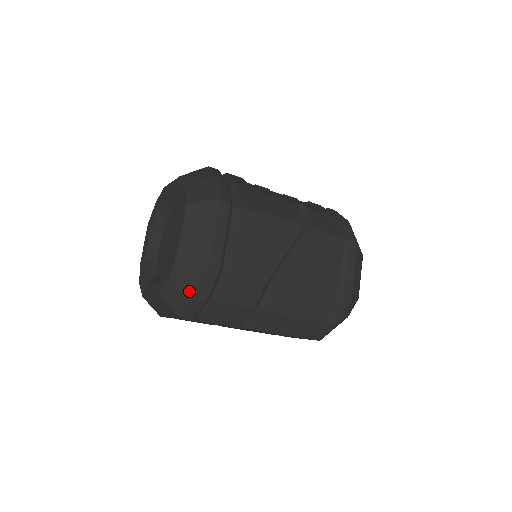
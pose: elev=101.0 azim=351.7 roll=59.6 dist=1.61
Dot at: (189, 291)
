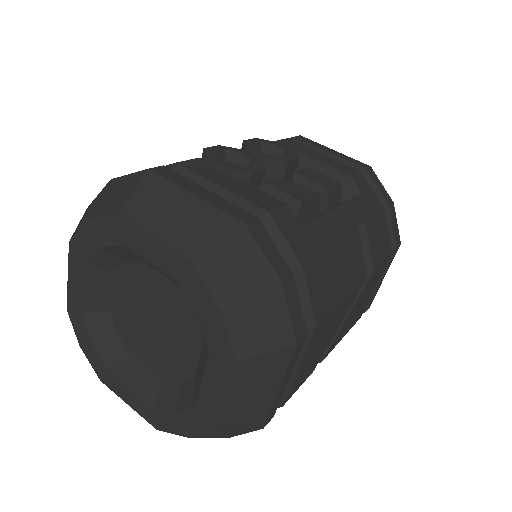
Dot at: (220, 437)
